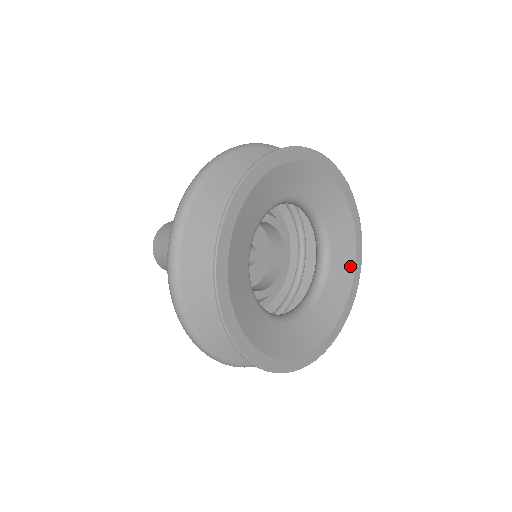
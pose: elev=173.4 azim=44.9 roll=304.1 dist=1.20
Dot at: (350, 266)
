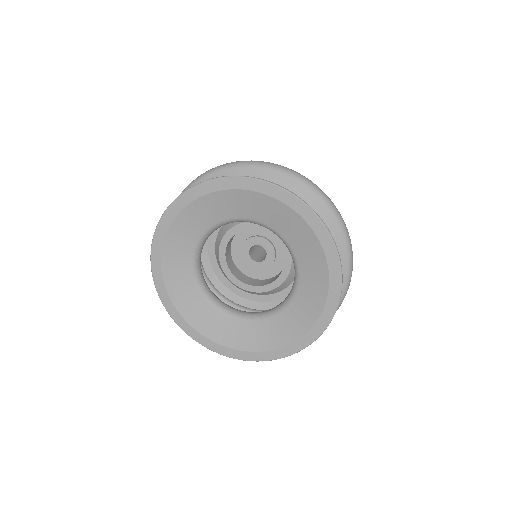
Dot at: (320, 299)
